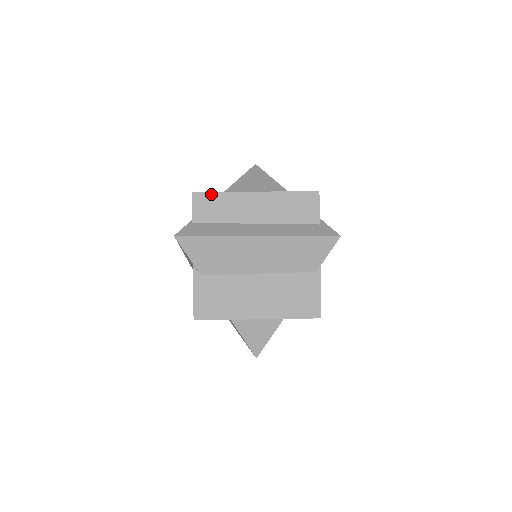
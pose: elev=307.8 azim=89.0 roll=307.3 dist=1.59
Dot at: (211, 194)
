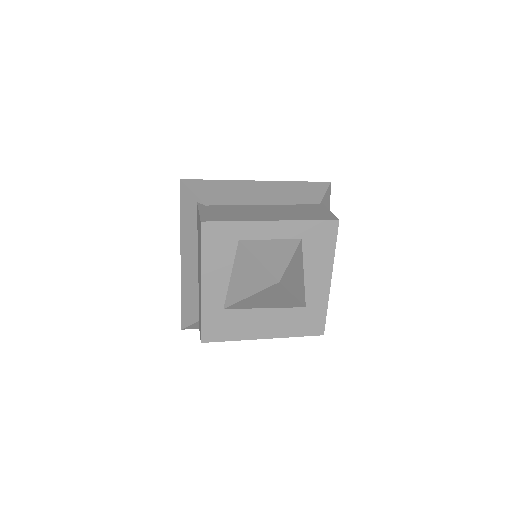
Dot at: occluded
